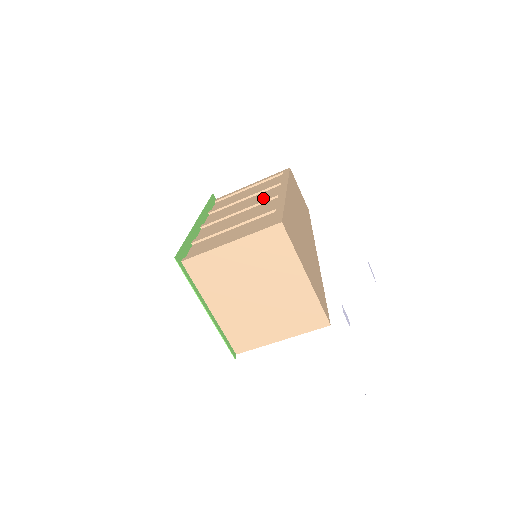
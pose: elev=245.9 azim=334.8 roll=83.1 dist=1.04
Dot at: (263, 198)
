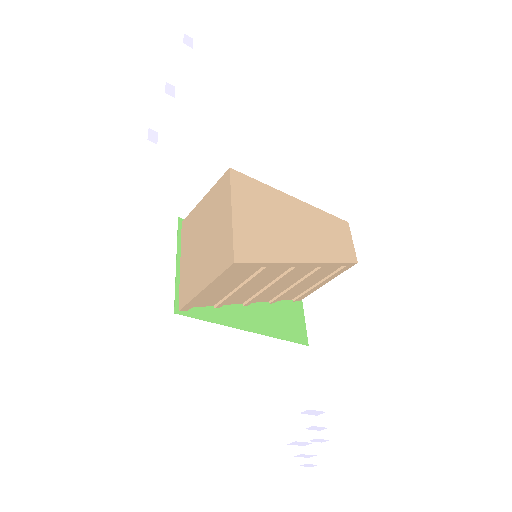
Dot at: occluded
